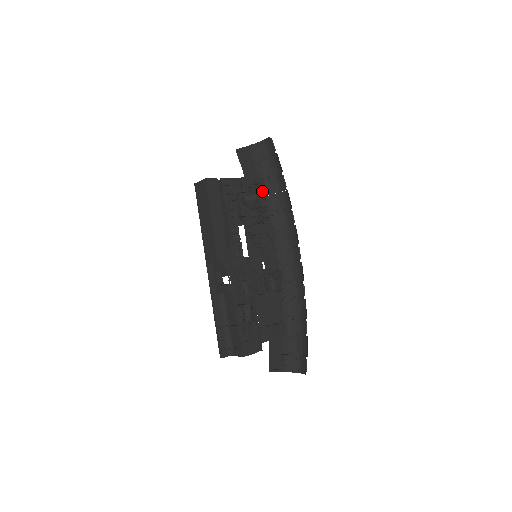
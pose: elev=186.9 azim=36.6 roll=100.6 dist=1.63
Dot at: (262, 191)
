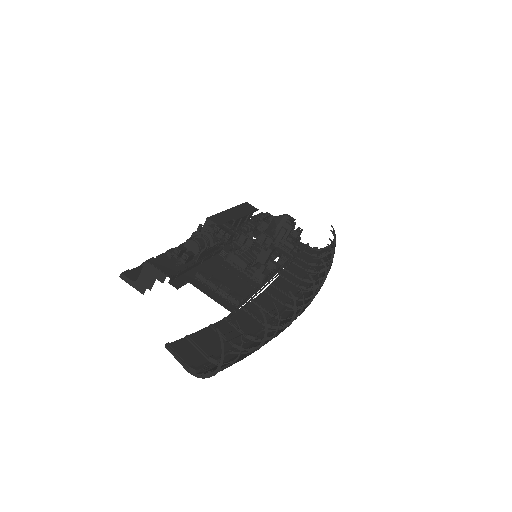
Dot at: (302, 247)
